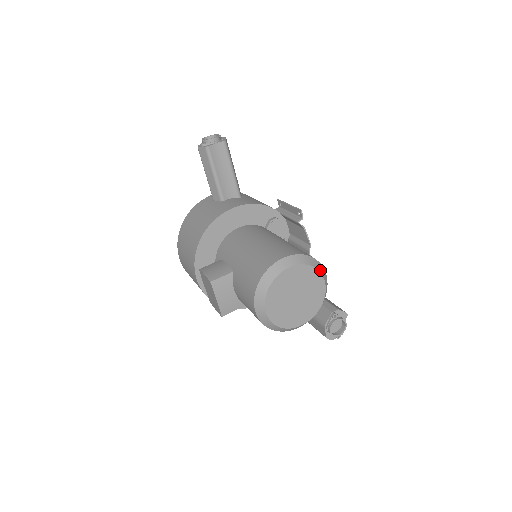
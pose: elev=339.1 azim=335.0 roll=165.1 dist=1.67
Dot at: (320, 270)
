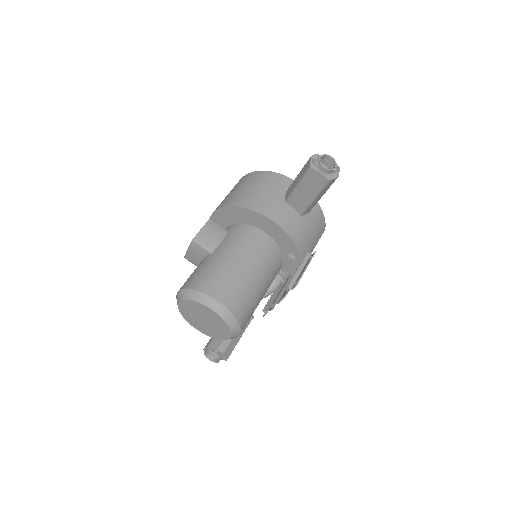
Dot at: (233, 331)
